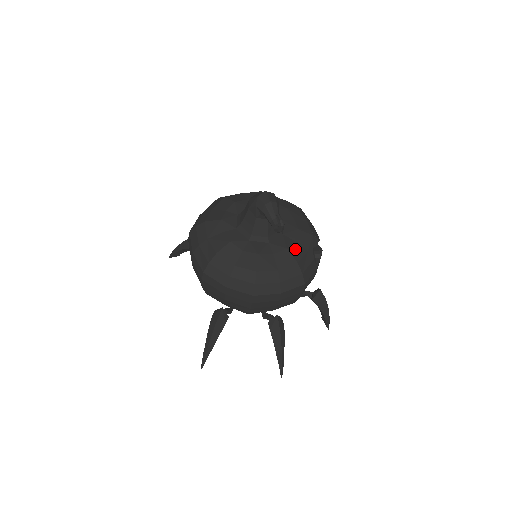
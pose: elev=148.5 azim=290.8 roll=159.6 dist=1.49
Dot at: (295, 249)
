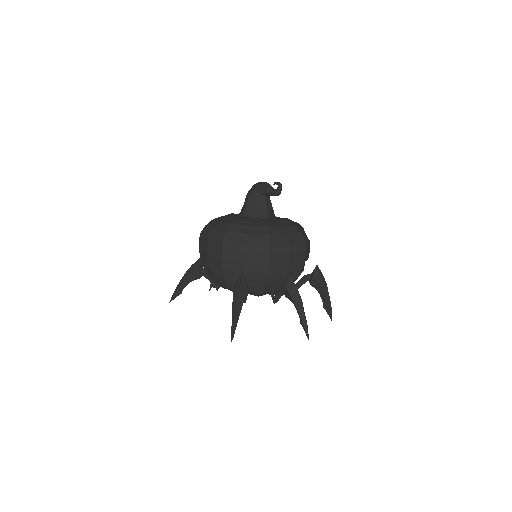
Dot at: (290, 222)
